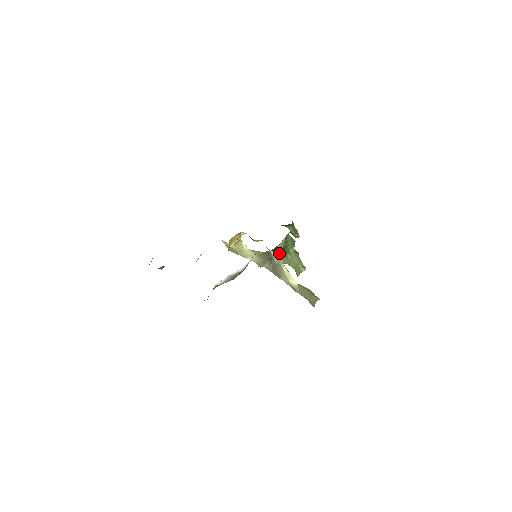
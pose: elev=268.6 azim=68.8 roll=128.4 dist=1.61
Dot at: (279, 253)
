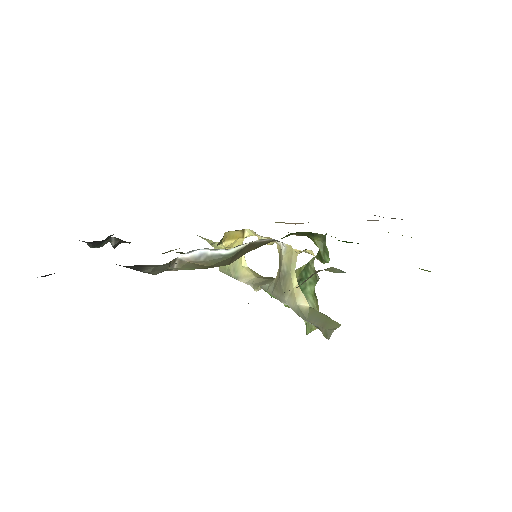
Dot at: occluded
